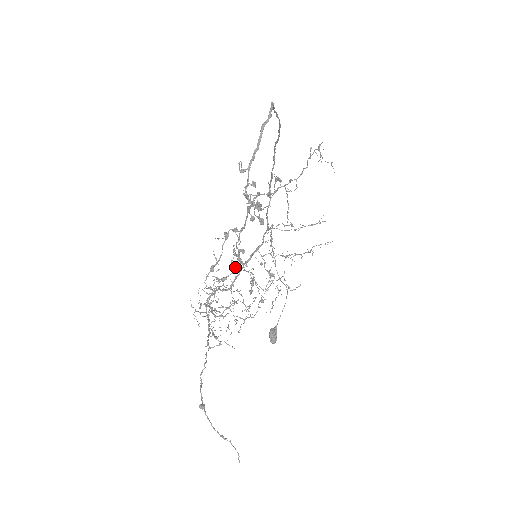
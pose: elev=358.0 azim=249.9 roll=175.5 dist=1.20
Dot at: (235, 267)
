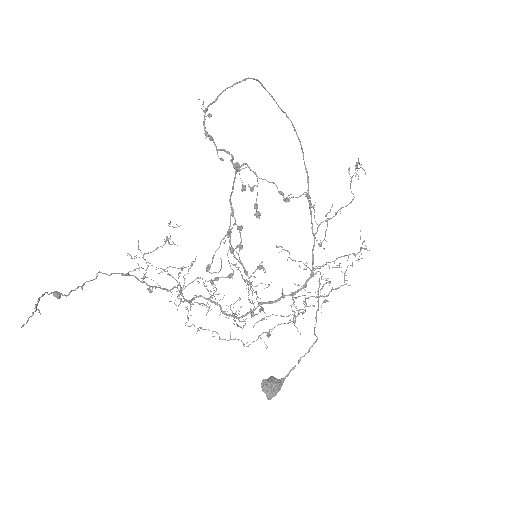
Dot at: (233, 270)
